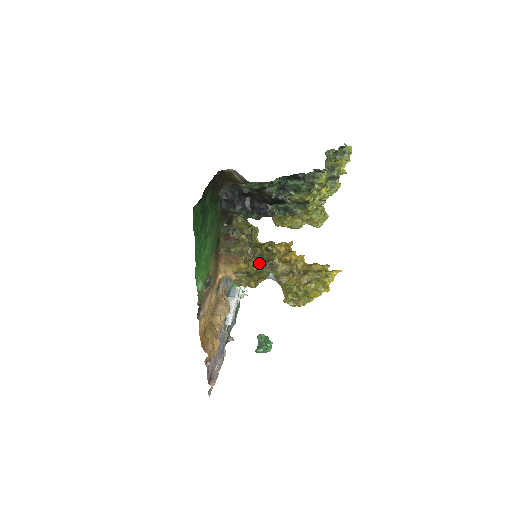
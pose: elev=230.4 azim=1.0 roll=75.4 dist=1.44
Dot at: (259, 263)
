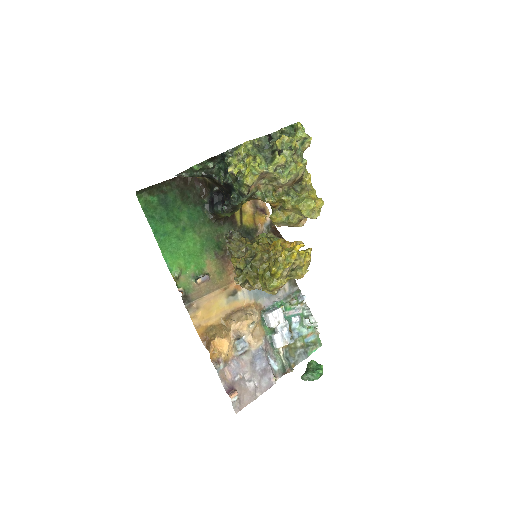
Dot at: (250, 258)
